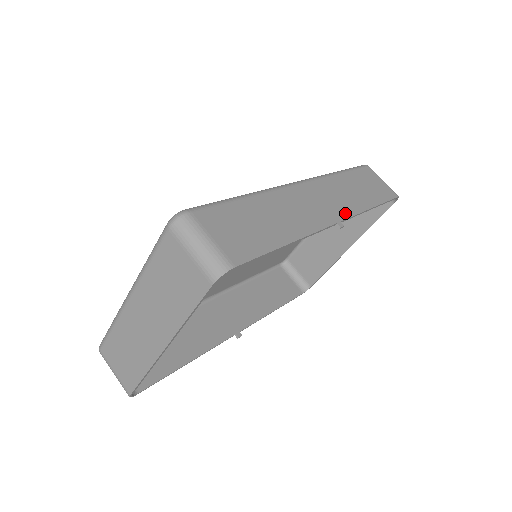
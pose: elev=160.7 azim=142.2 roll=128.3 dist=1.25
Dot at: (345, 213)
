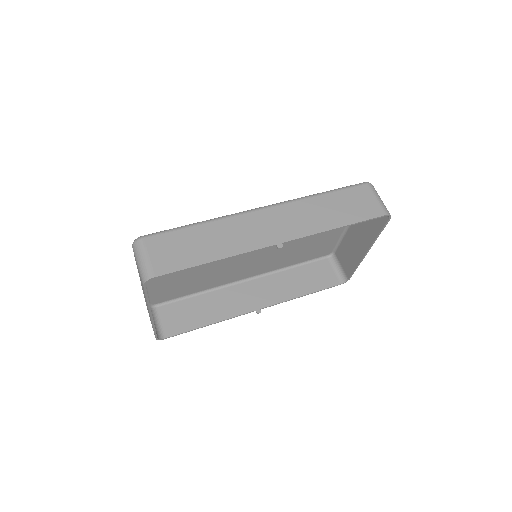
Dot at: (294, 235)
